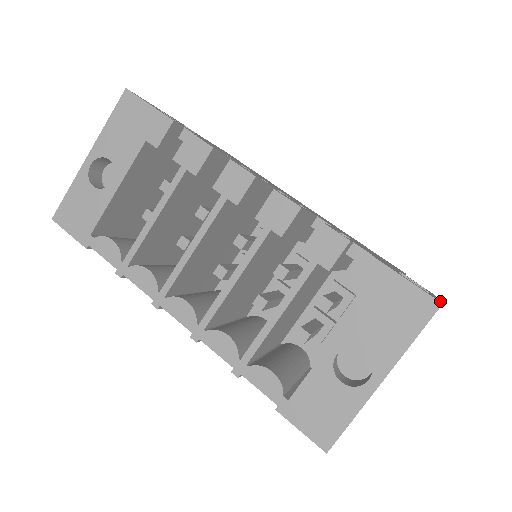
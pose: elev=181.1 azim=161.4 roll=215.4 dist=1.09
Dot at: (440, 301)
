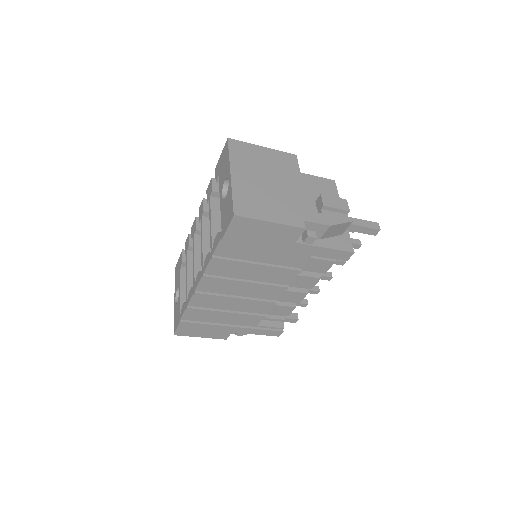
Dot at: (237, 141)
